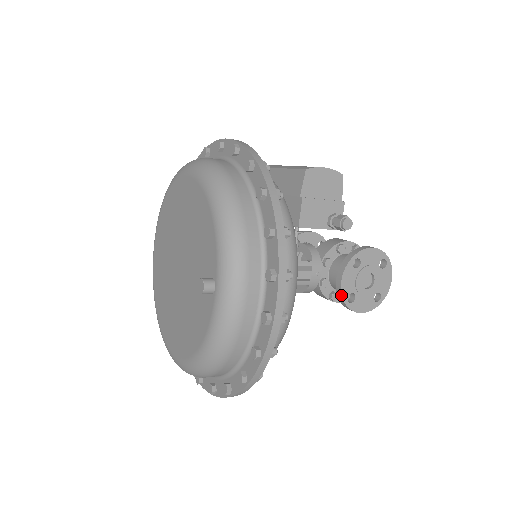
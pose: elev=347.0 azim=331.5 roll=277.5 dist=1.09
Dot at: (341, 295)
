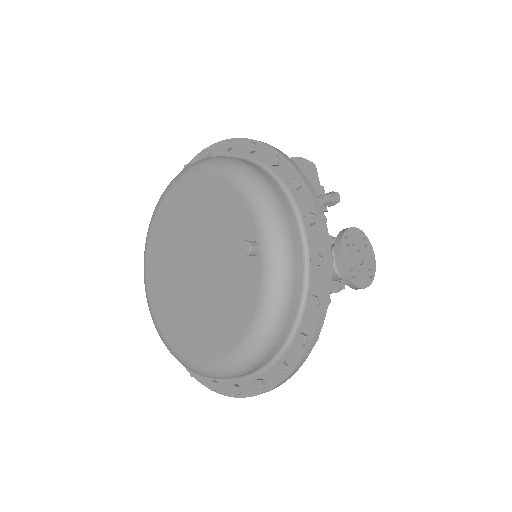
Dot at: (344, 271)
